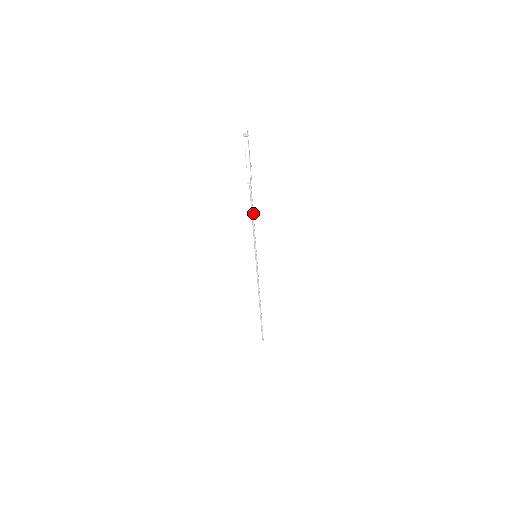
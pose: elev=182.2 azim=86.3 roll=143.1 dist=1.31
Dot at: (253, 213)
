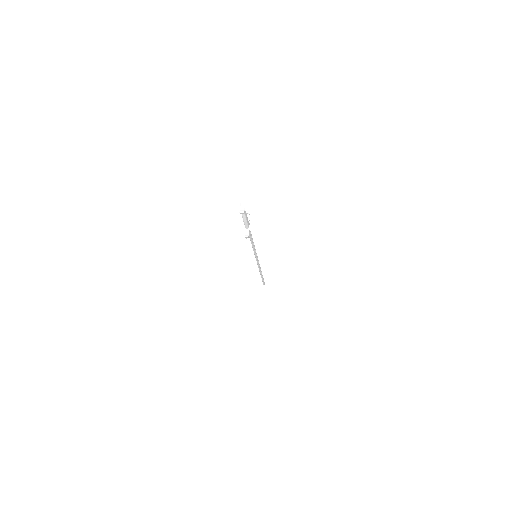
Dot at: (252, 239)
